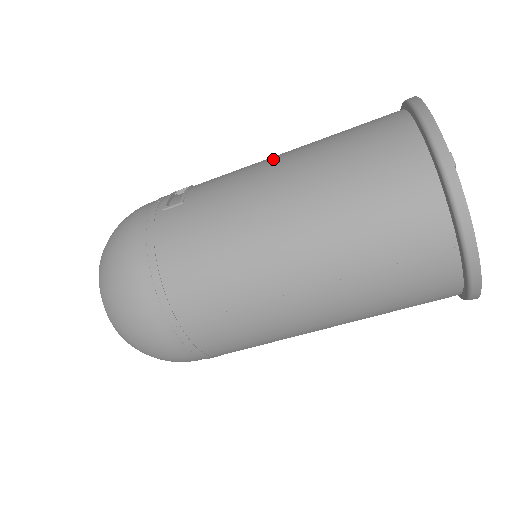
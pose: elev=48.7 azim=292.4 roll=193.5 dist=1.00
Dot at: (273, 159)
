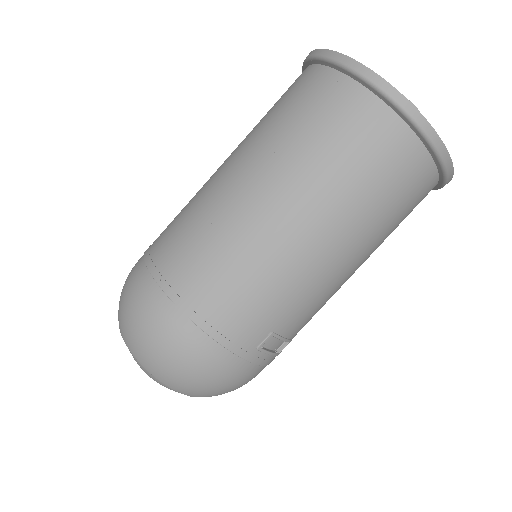
Dot at: occluded
